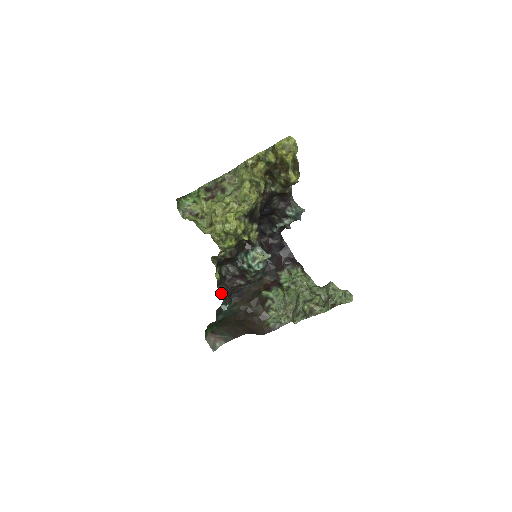
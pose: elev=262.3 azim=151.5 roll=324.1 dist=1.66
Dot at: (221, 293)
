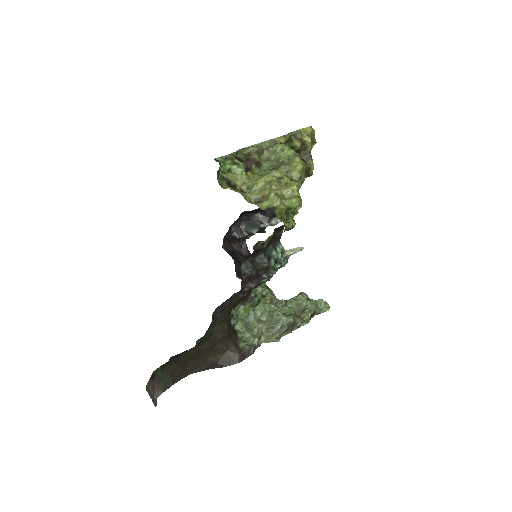
Dot at: (244, 297)
